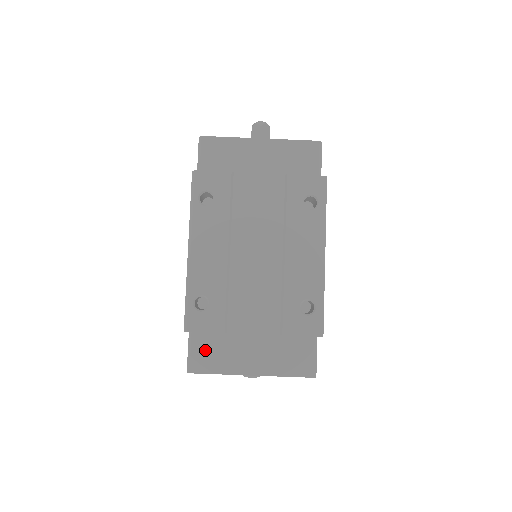
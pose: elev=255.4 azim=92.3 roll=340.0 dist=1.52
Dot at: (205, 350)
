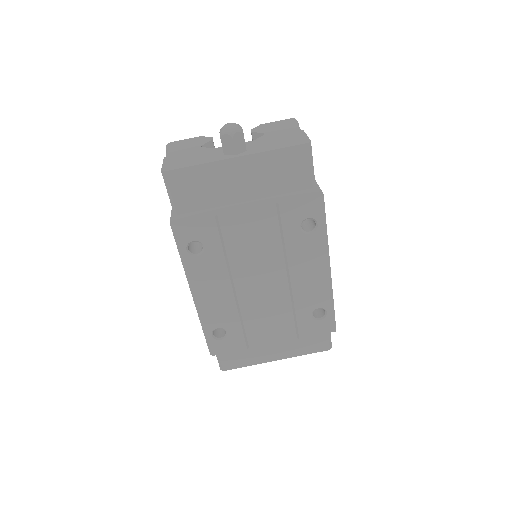
Dot at: (232, 354)
